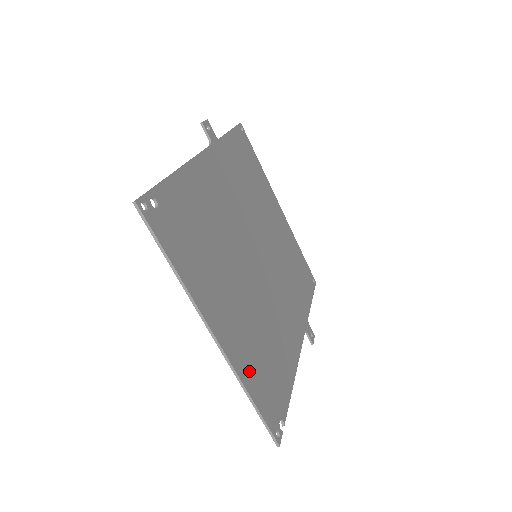
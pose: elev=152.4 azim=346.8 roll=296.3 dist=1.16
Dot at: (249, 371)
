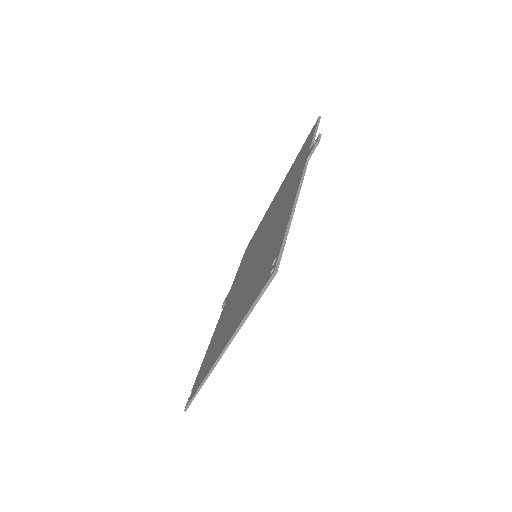
Dot at: occluded
